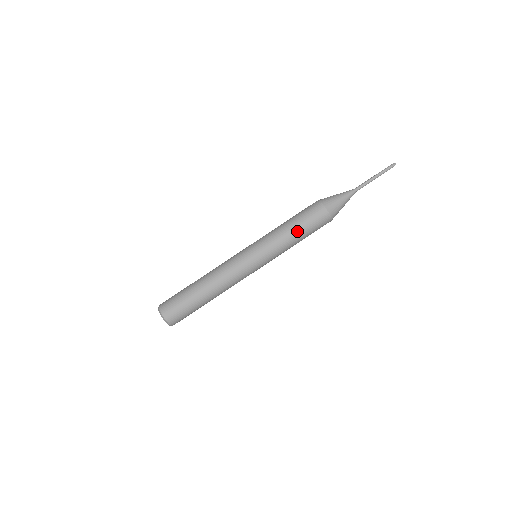
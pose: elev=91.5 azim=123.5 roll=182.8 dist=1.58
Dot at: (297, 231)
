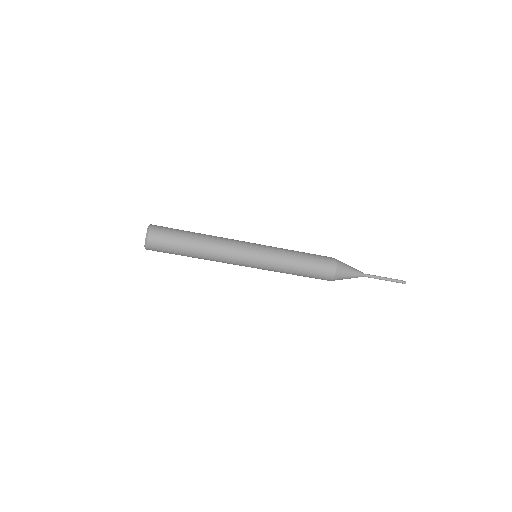
Dot at: (301, 271)
